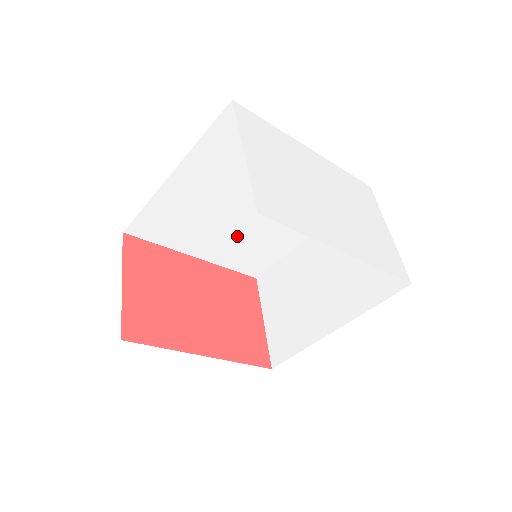
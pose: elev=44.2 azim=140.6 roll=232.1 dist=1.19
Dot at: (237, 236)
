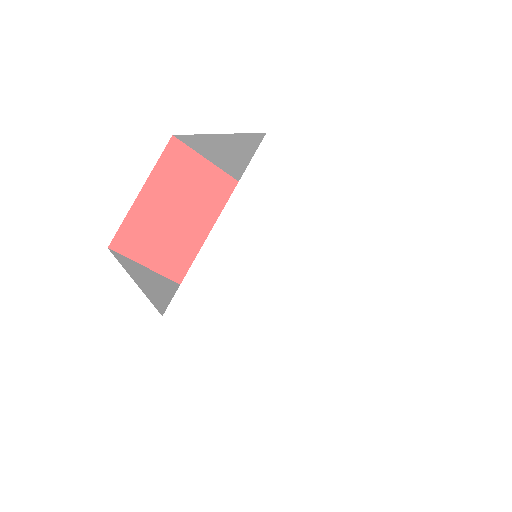
Dot at: occluded
